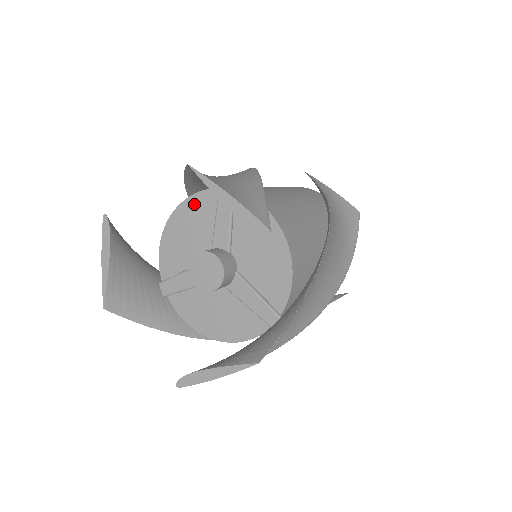
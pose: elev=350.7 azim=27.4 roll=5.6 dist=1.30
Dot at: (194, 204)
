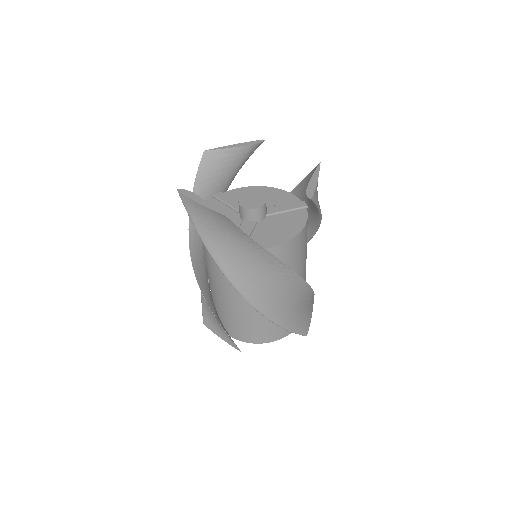
Dot at: occluded
